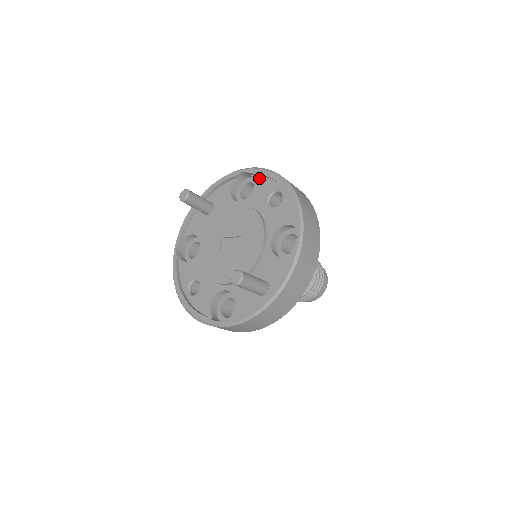
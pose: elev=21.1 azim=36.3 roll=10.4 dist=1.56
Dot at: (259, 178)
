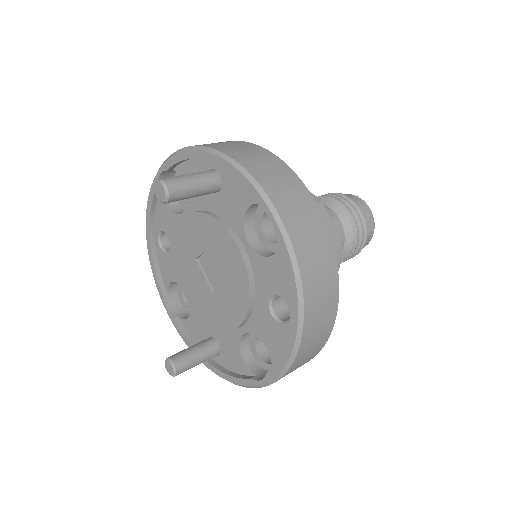
Dot at: occluded
